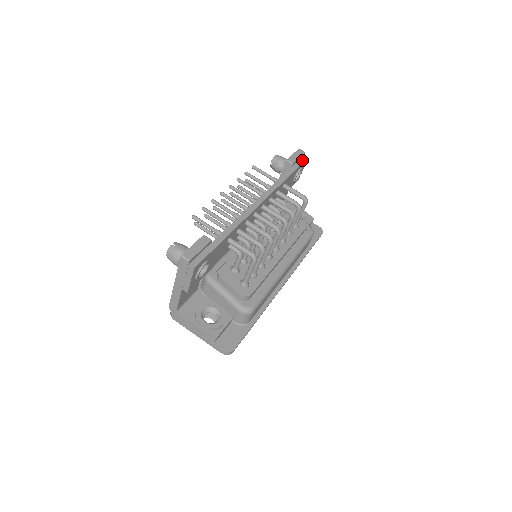
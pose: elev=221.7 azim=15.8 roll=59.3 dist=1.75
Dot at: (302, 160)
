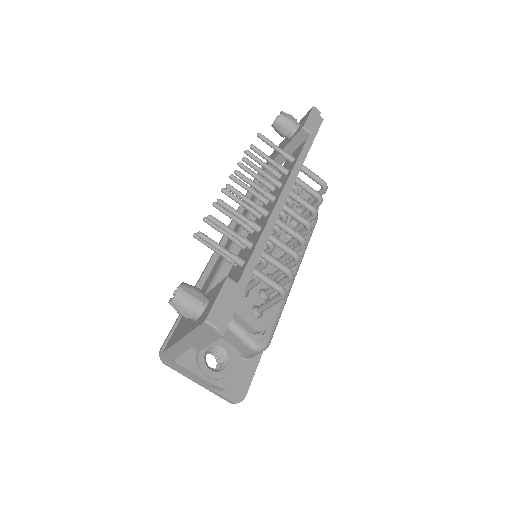
Dot at: (318, 124)
